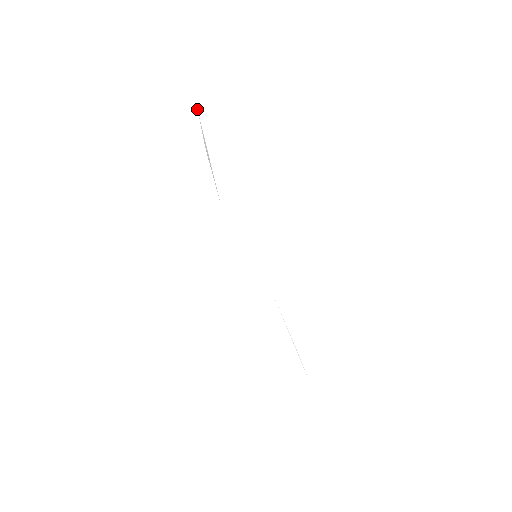
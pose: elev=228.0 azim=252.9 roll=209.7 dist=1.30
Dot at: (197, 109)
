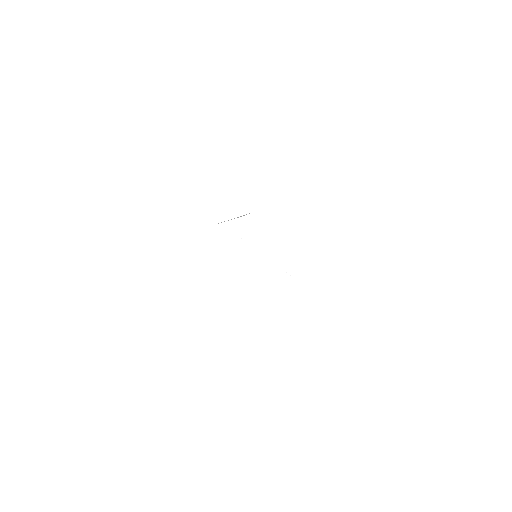
Dot at: occluded
